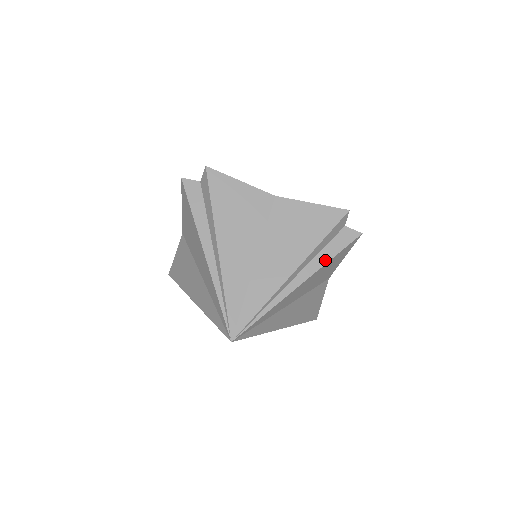
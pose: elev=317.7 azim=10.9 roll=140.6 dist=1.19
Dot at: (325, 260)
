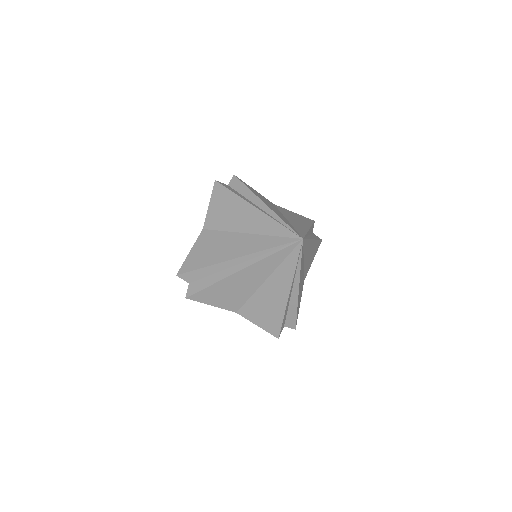
Dot at: (316, 238)
